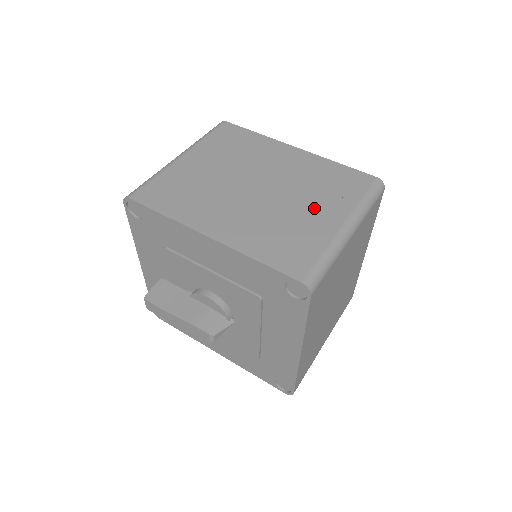
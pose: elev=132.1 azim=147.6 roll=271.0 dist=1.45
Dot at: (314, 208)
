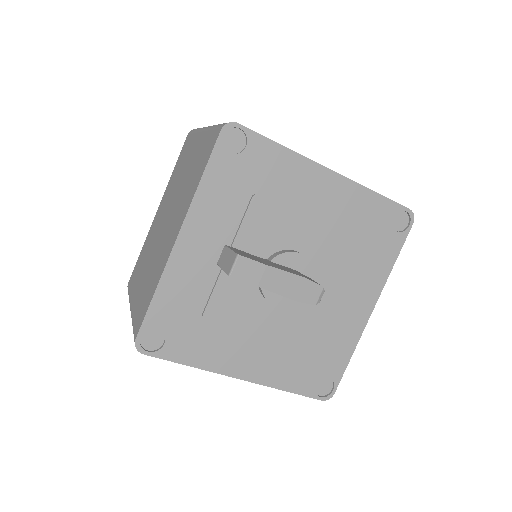
Dot at: occluded
